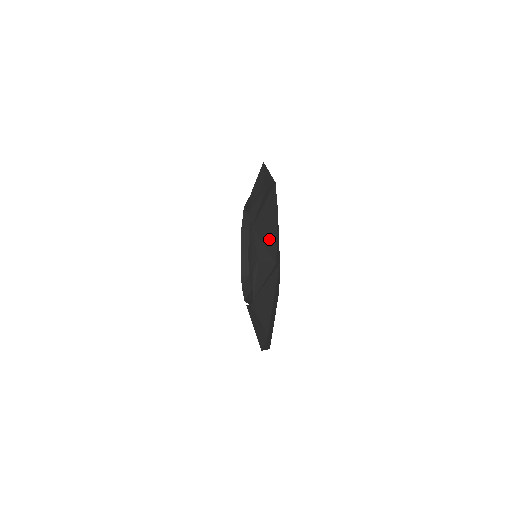
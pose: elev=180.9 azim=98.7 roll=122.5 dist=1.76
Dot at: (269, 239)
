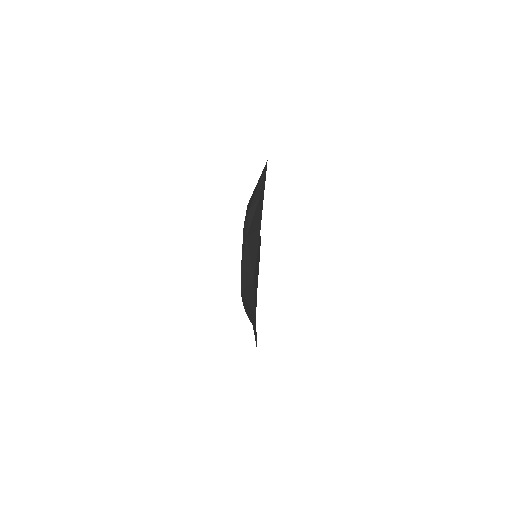
Dot at: occluded
